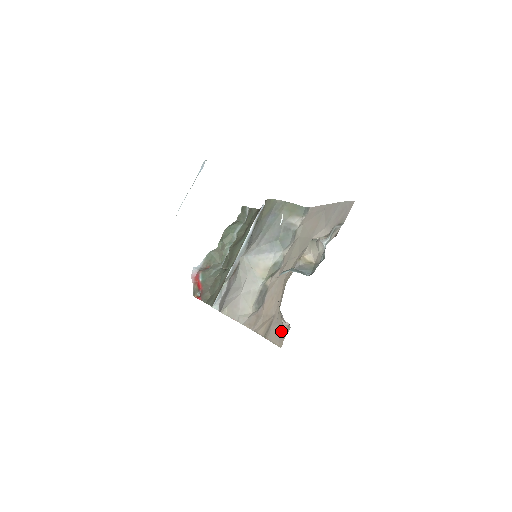
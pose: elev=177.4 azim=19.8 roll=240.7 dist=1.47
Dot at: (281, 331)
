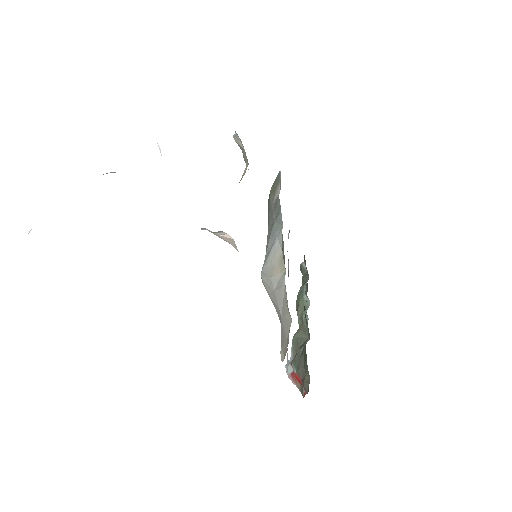
Dot at: occluded
